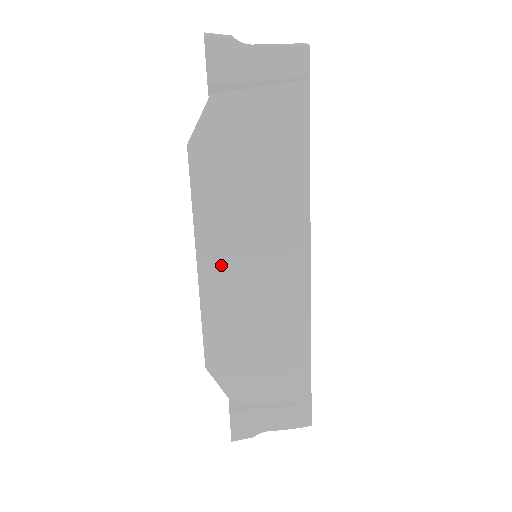
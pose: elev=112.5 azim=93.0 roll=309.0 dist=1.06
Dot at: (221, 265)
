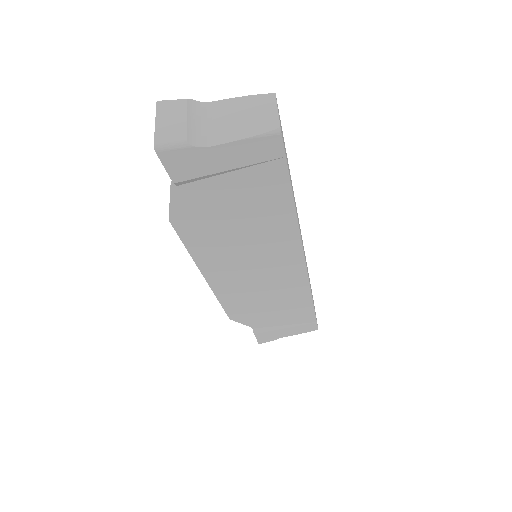
Dot at: (226, 277)
